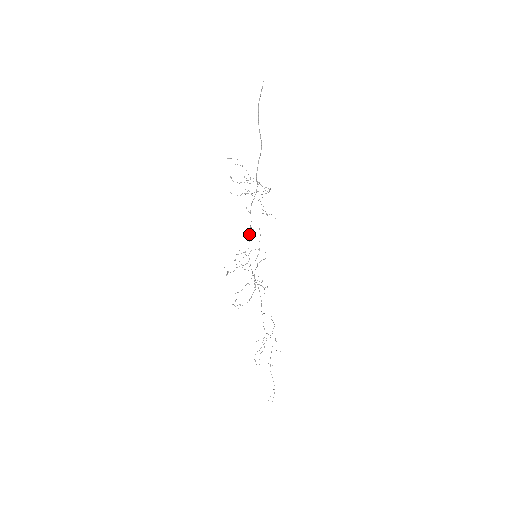
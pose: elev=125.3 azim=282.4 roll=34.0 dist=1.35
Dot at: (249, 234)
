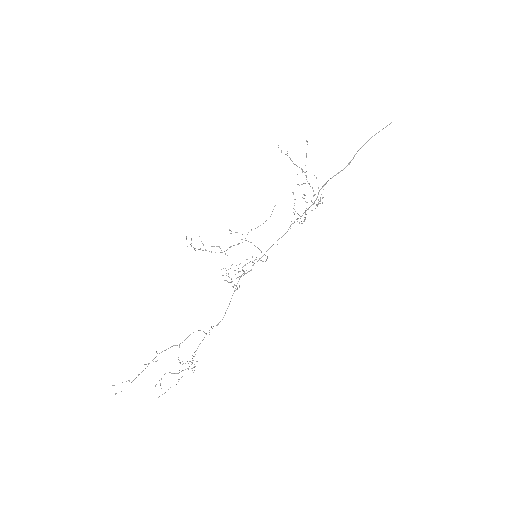
Dot at: (272, 245)
